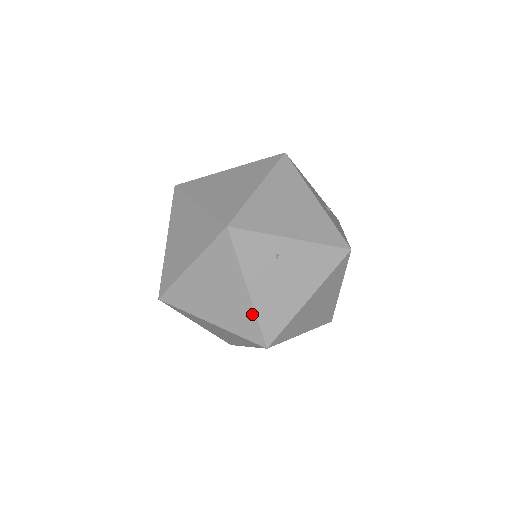
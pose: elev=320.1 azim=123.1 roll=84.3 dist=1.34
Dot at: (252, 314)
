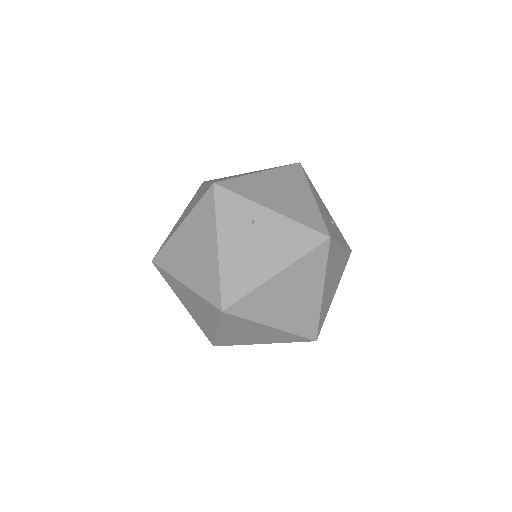
Dot at: (216, 272)
